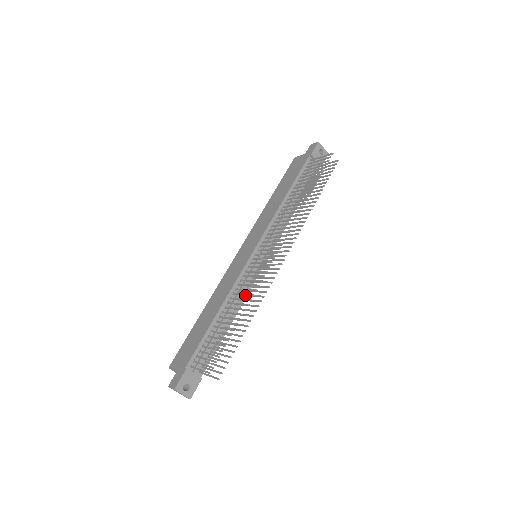
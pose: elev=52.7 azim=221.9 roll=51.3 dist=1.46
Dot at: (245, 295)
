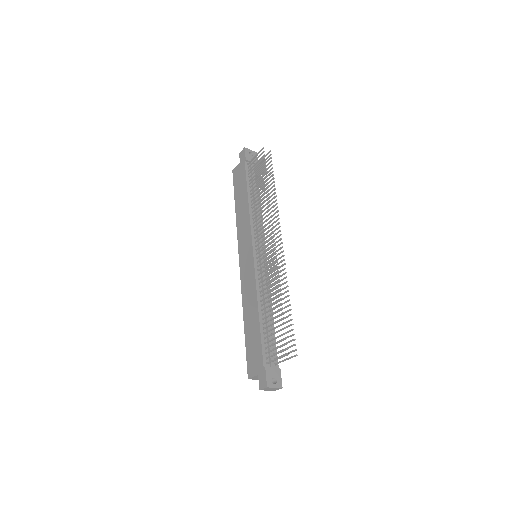
Dot at: (271, 285)
